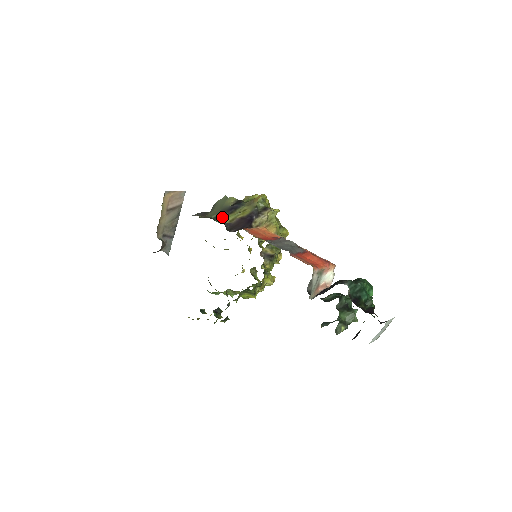
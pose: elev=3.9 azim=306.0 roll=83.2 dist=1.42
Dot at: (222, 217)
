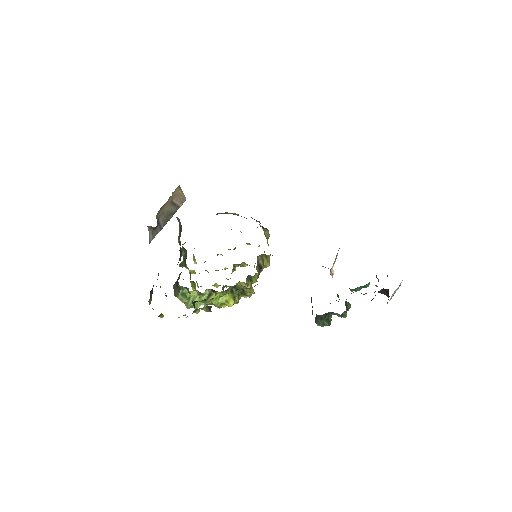
Dot at: occluded
